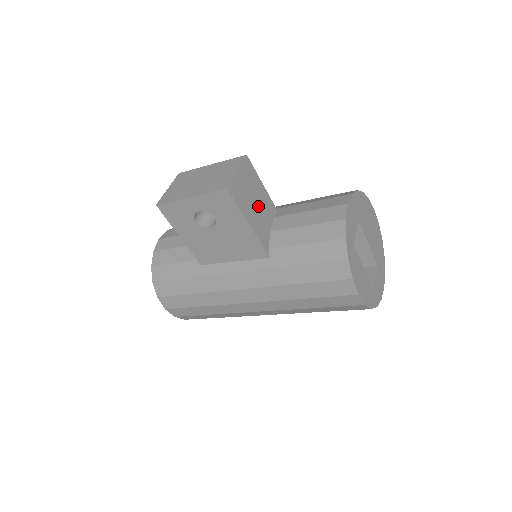
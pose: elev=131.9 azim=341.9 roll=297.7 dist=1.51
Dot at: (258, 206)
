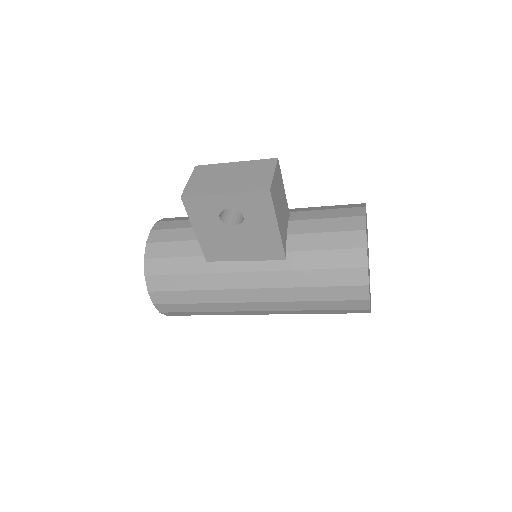
Dot at: (282, 209)
